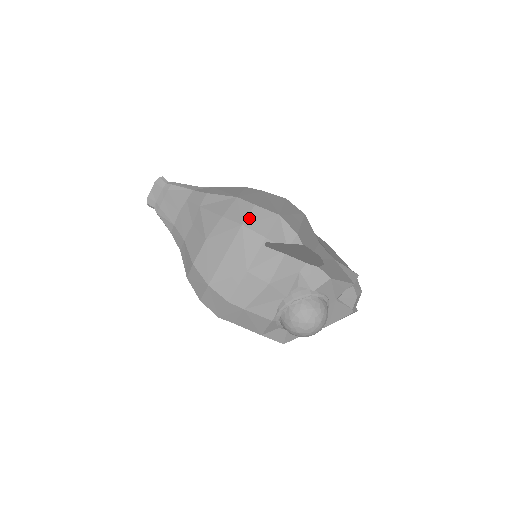
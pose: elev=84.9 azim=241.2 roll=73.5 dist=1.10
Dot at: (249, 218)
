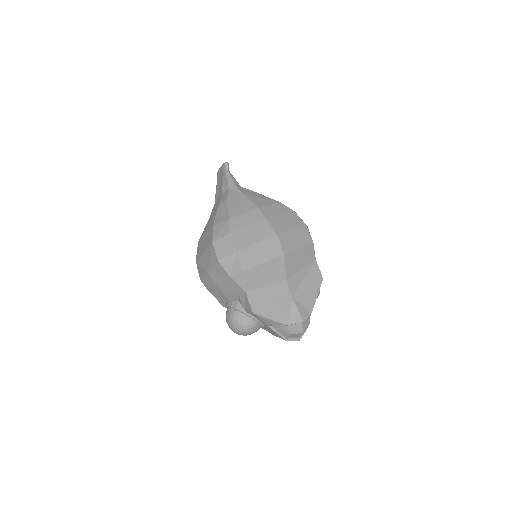
Dot at: (219, 240)
